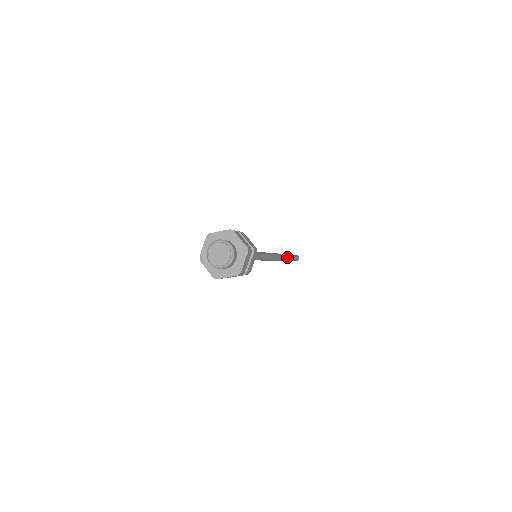
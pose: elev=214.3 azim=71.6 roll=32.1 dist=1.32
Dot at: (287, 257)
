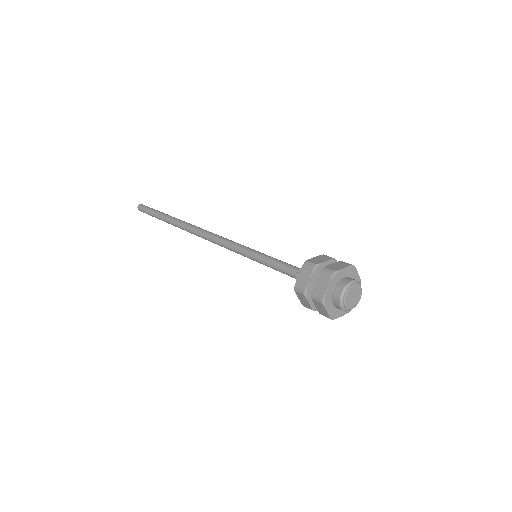
Dot at: occluded
